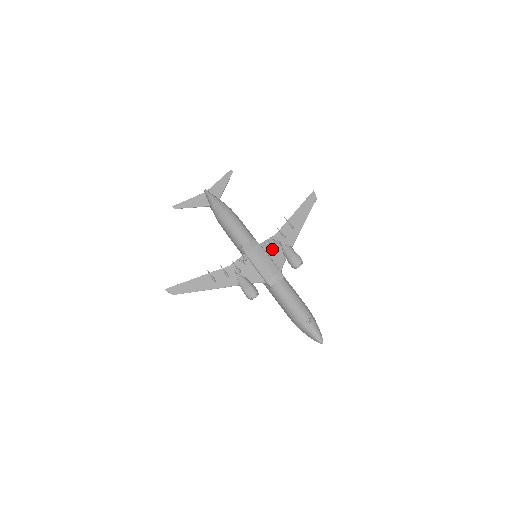
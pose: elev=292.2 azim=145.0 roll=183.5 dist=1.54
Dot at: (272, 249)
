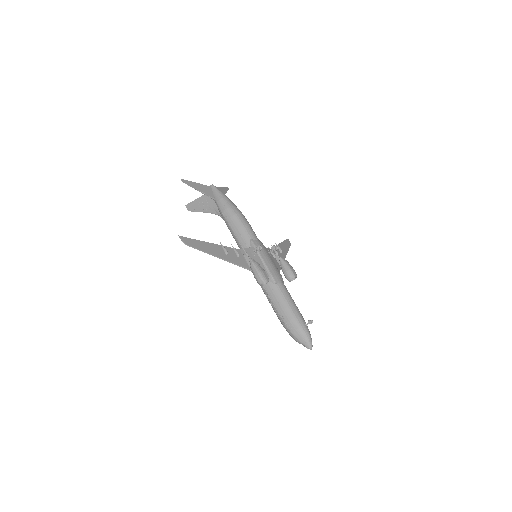
Dot at: (272, 257)
